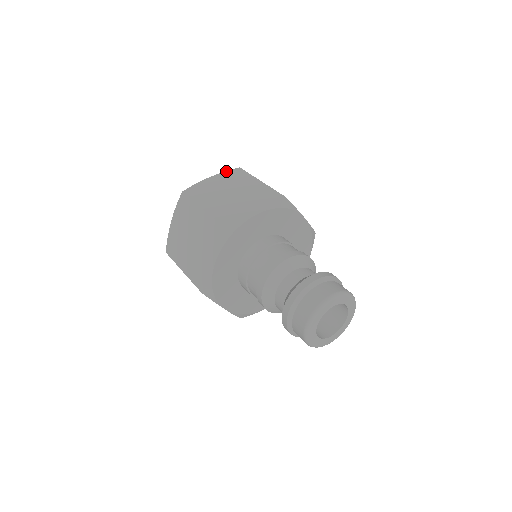
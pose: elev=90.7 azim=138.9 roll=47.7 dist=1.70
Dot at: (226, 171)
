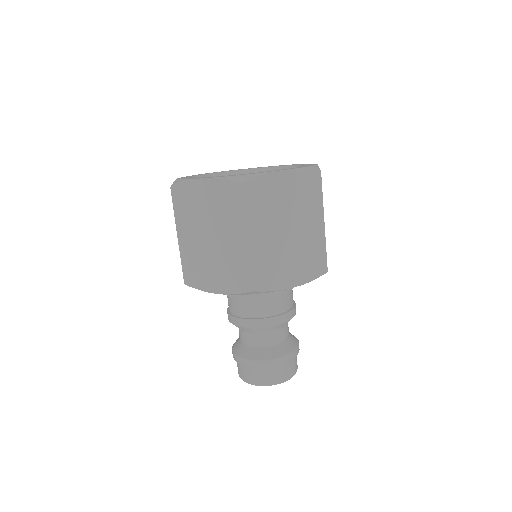
Dot at: (305, 170)
